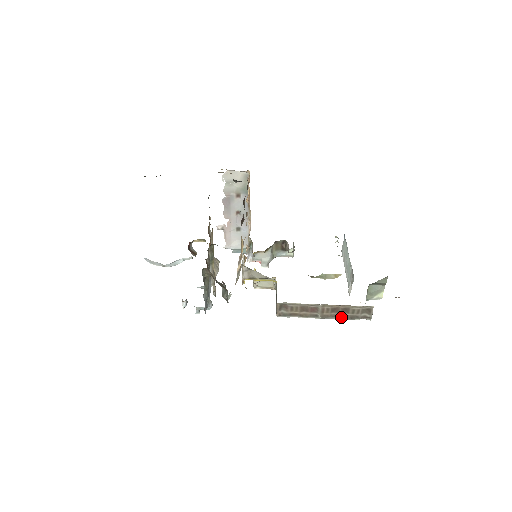
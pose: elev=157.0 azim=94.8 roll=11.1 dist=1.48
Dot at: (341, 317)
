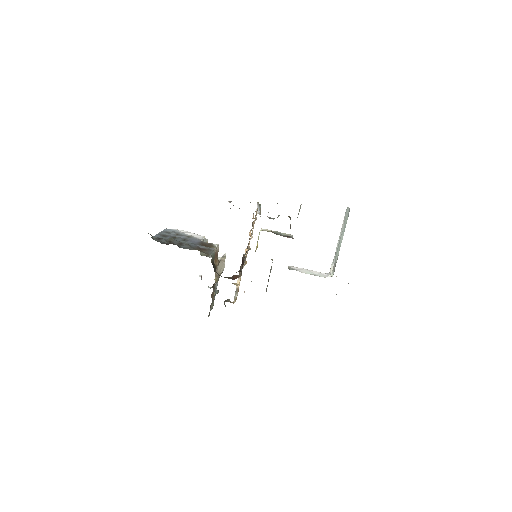
Dot at: occluded
